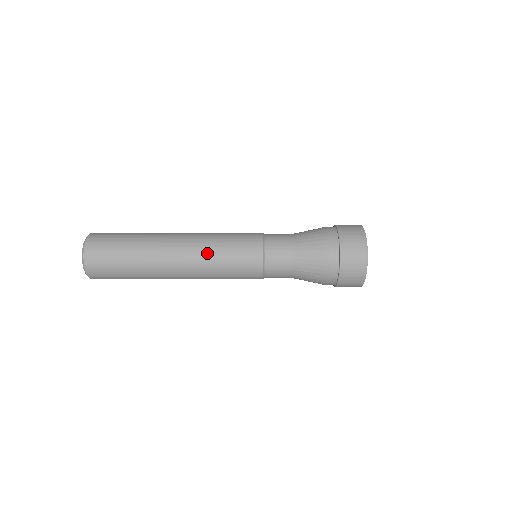
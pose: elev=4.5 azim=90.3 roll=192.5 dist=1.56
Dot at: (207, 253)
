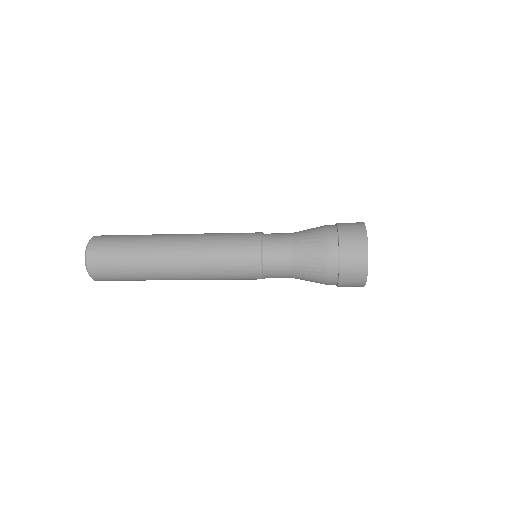
Dot at: (205, 265)
